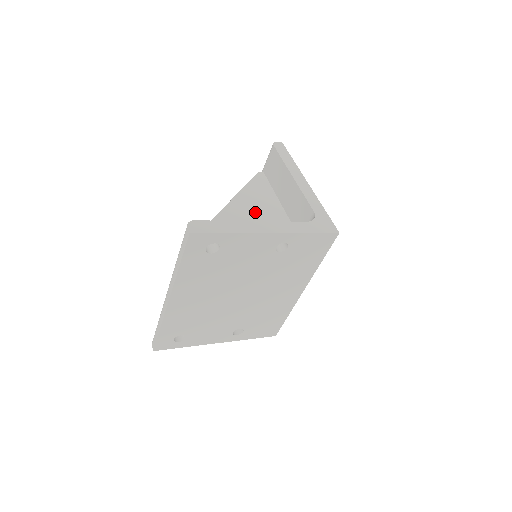
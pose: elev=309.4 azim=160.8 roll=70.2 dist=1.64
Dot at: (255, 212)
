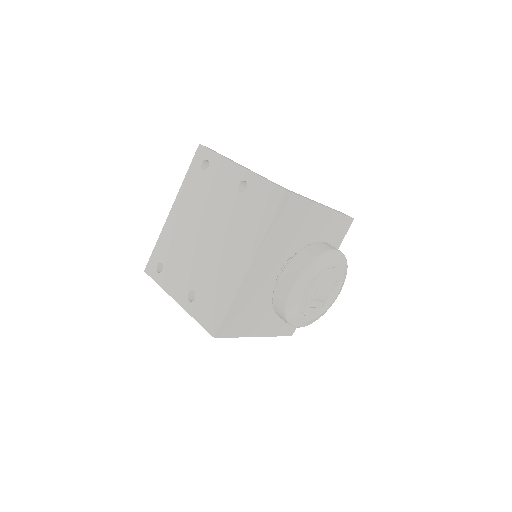
Dot at: occluded
